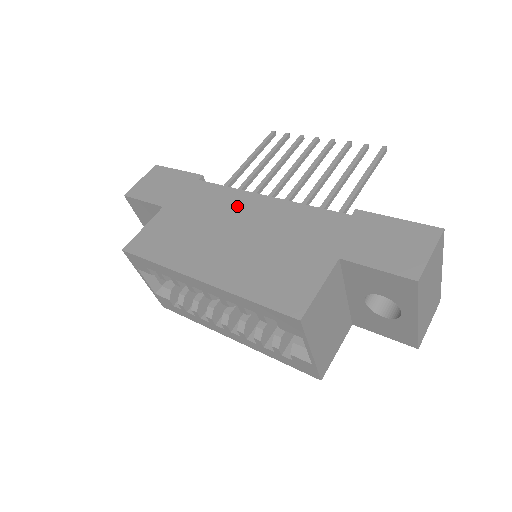
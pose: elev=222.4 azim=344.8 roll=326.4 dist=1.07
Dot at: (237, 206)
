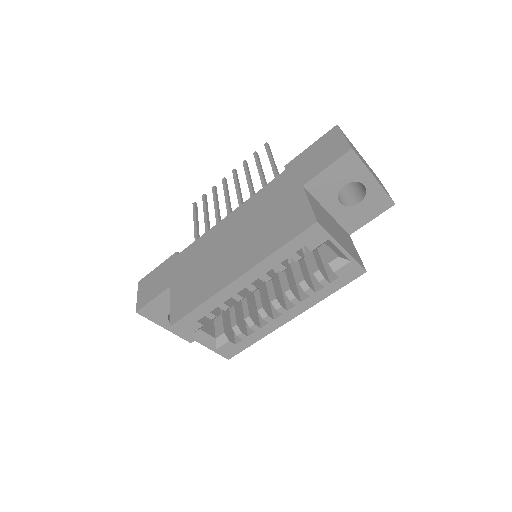
Dot at: (217, 236)
